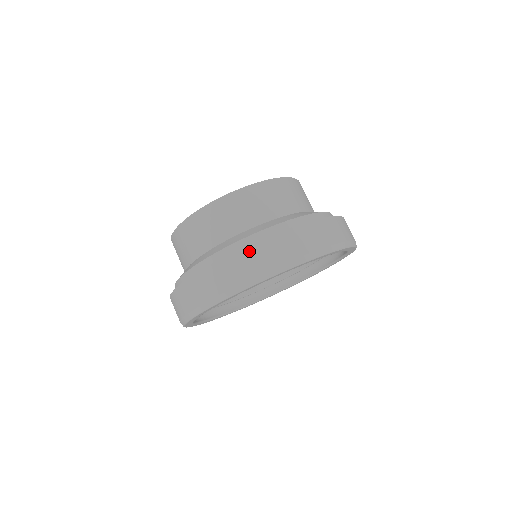
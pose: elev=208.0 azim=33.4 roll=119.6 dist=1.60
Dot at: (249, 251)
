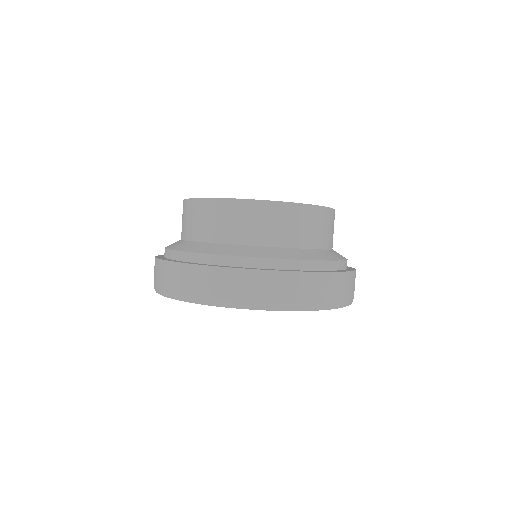
Dot at: (329, 278)
